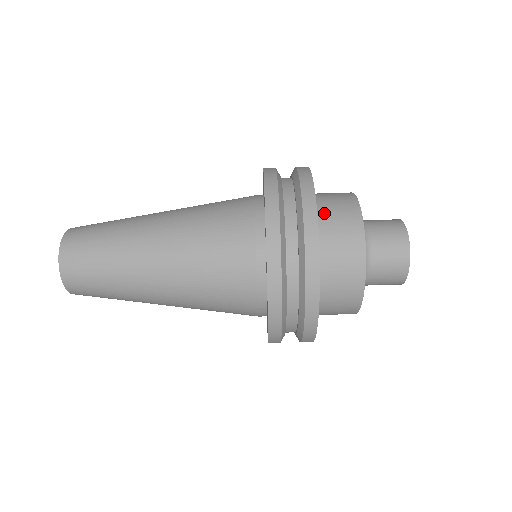
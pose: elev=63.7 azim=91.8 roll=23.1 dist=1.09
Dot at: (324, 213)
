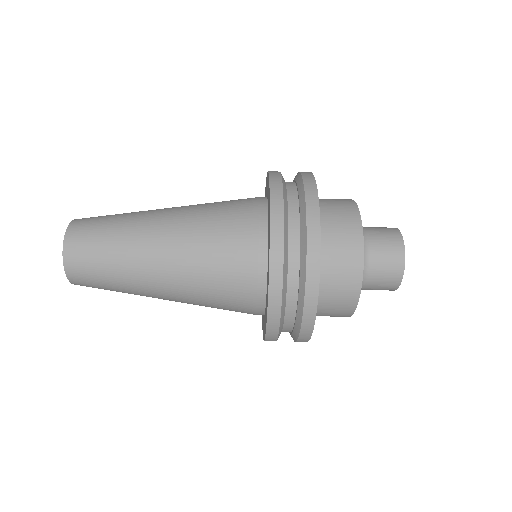
Dot at: (322, 201)
